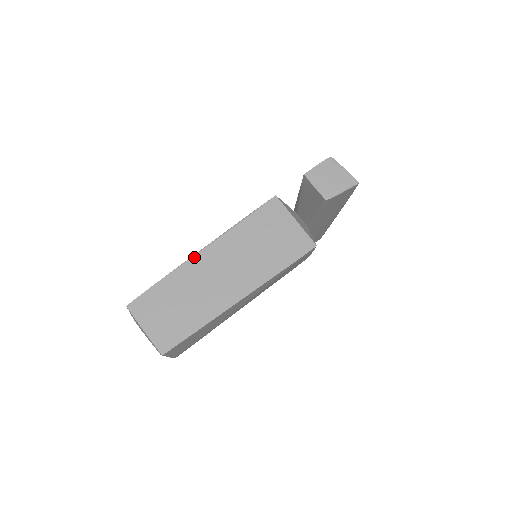
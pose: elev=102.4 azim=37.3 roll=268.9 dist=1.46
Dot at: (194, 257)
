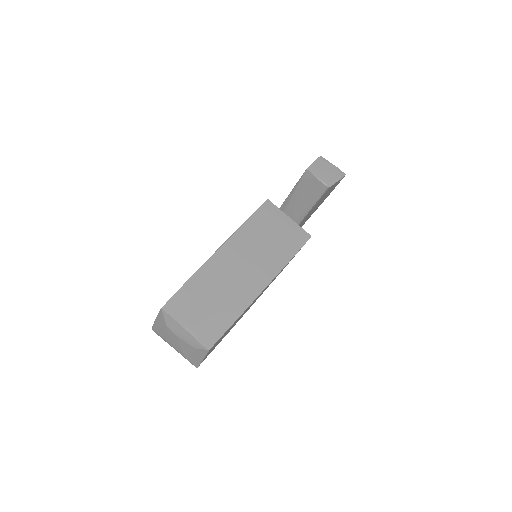
Dot at: (214, 255)
